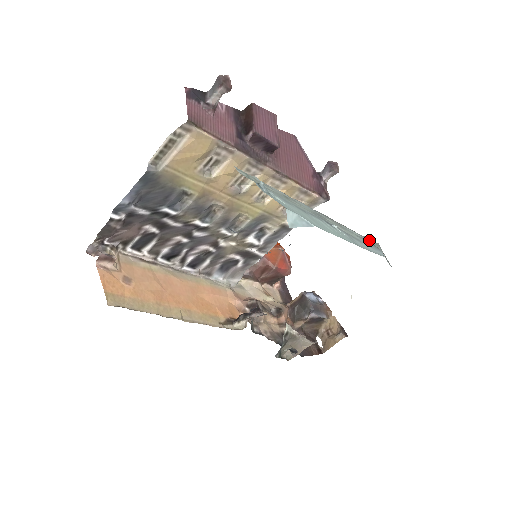
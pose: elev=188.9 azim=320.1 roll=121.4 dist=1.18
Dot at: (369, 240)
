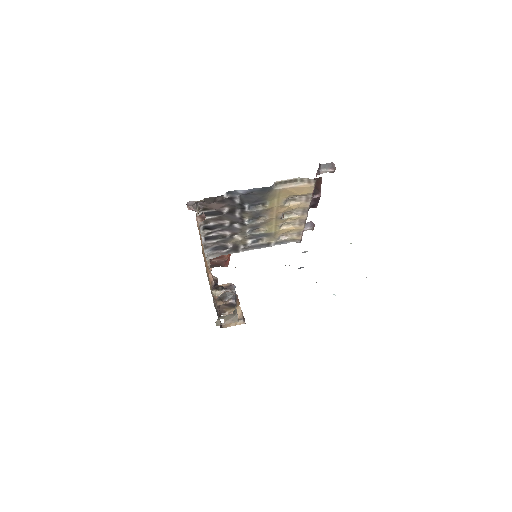
Dot at: occluded
